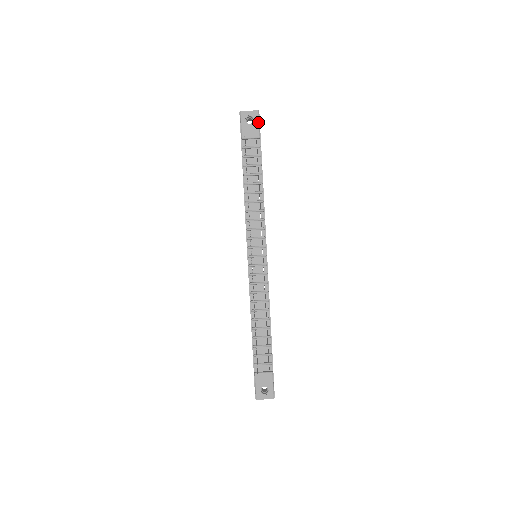
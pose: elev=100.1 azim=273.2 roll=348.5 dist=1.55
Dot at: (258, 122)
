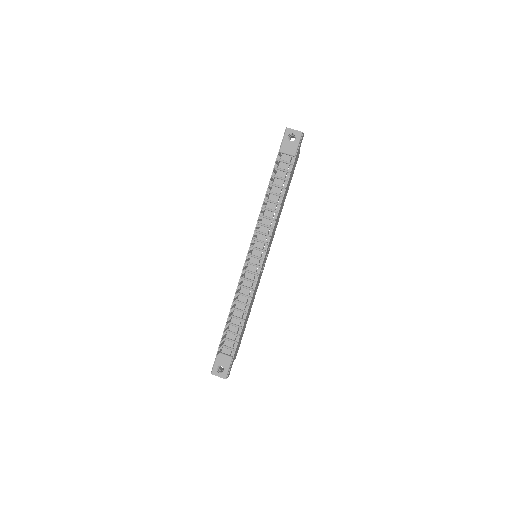
Dot at: (298, 142)
